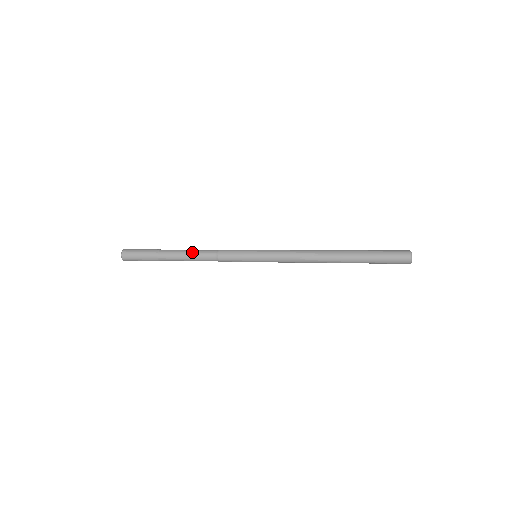
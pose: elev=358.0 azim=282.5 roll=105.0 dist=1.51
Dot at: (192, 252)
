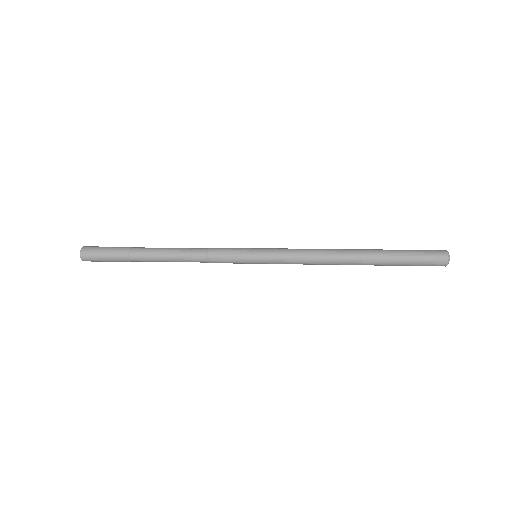
Dot at: (174, 250)
